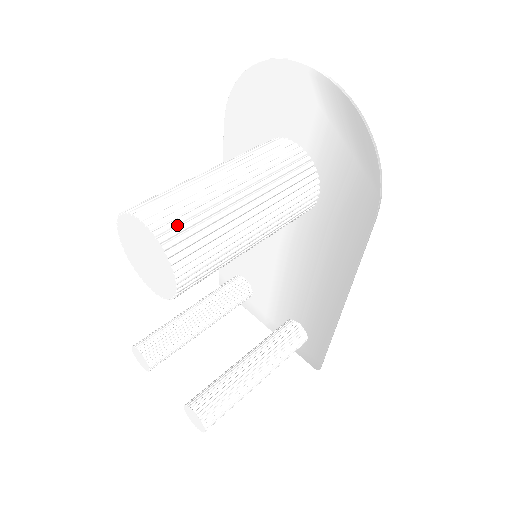
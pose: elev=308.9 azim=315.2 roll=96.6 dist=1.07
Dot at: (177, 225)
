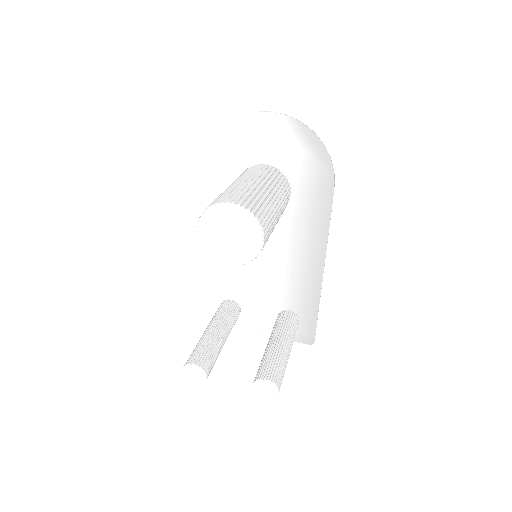
Dot at: (250, 203)
